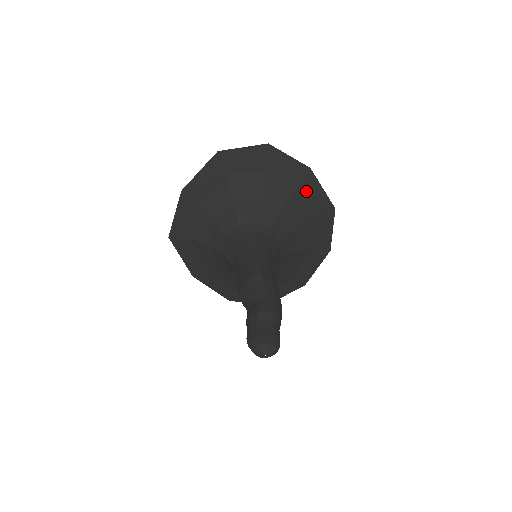
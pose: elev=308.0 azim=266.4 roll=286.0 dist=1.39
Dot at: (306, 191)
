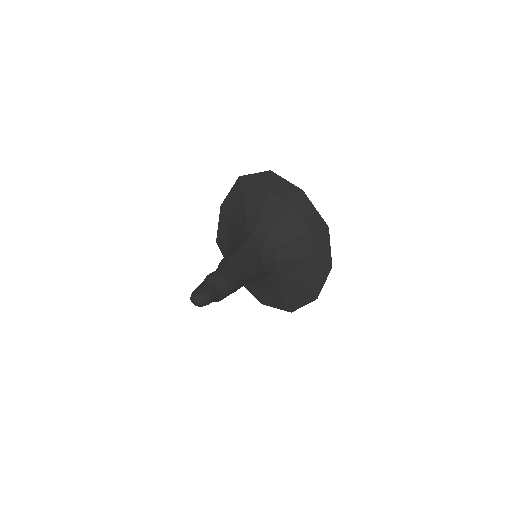
Dot at: (301, 209)
